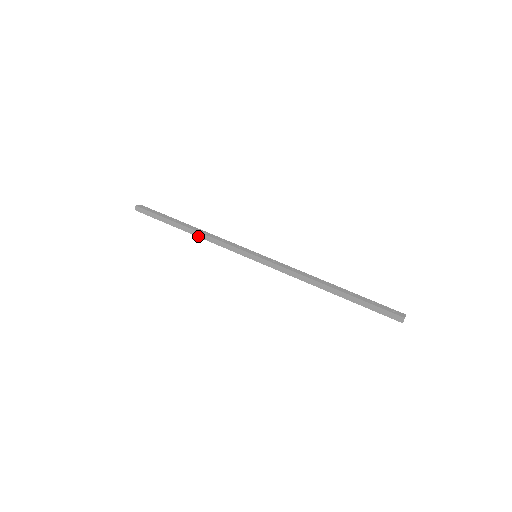
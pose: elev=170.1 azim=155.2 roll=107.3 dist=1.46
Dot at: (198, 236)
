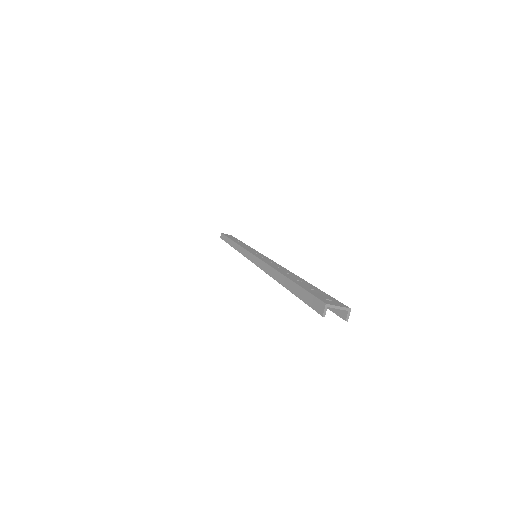
Dot at: (233, 247)
